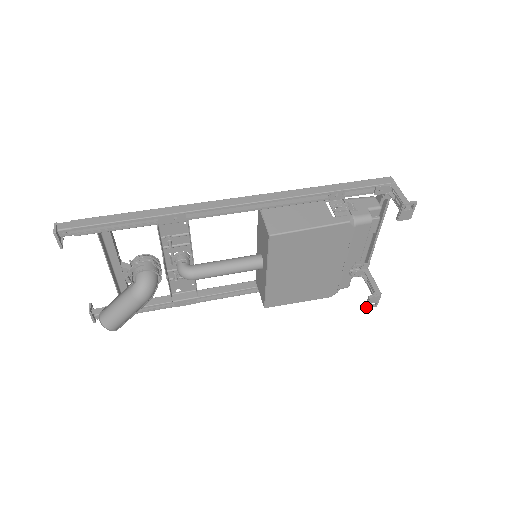
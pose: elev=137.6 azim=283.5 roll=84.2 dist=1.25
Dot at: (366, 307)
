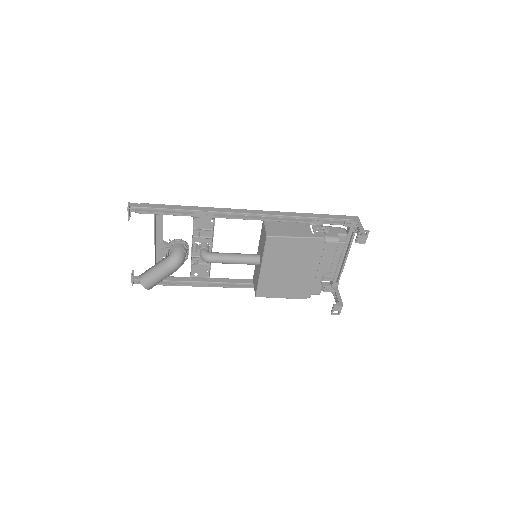
Dot at: (331, 314)
